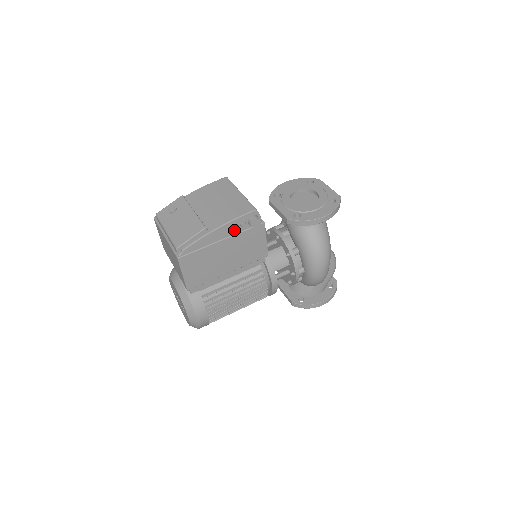
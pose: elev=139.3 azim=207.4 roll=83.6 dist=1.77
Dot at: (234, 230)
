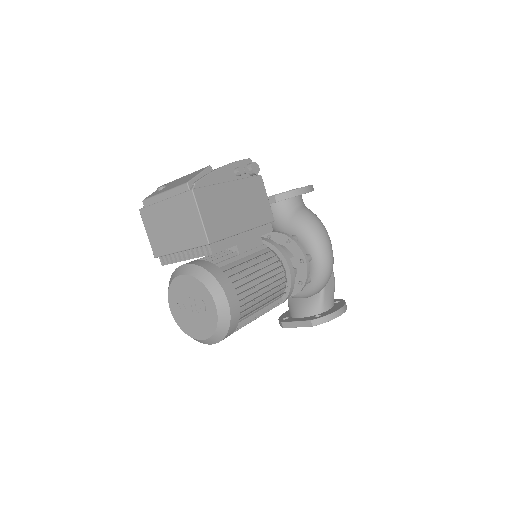
Dot at: (238, 169)
